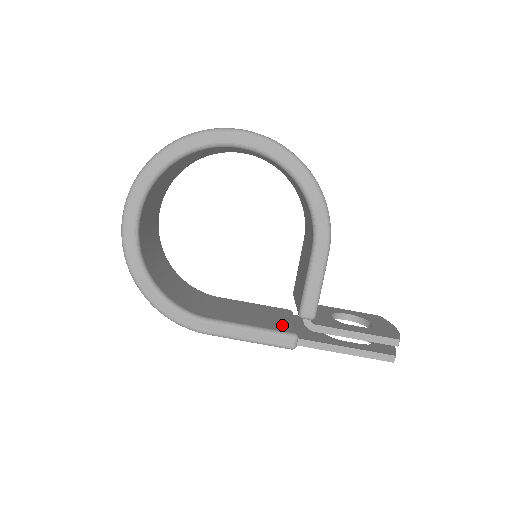
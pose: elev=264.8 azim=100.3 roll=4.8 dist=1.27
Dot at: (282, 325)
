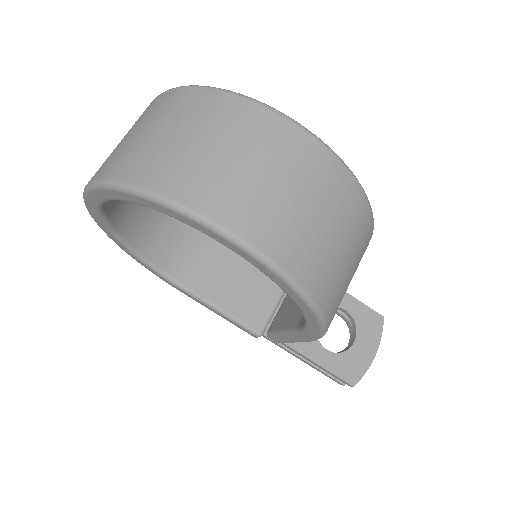
Dot at: (258, 310)
